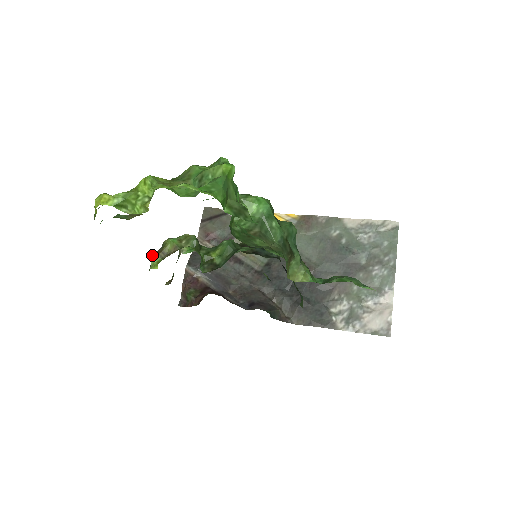
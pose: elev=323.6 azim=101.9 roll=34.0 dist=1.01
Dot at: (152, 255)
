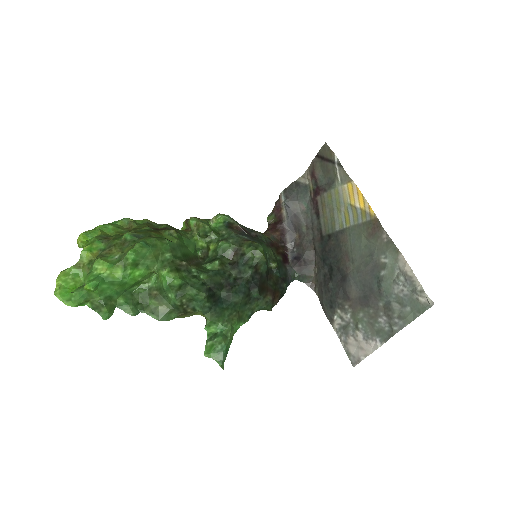
Dot at: (185, 220)
